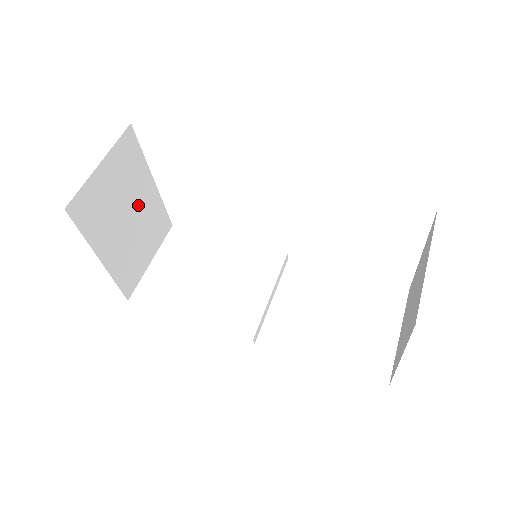
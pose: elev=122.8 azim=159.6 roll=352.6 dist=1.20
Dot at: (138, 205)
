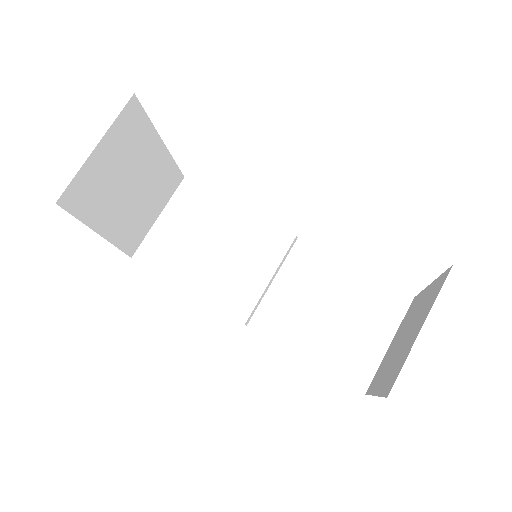
Dot at: (143, 171)
